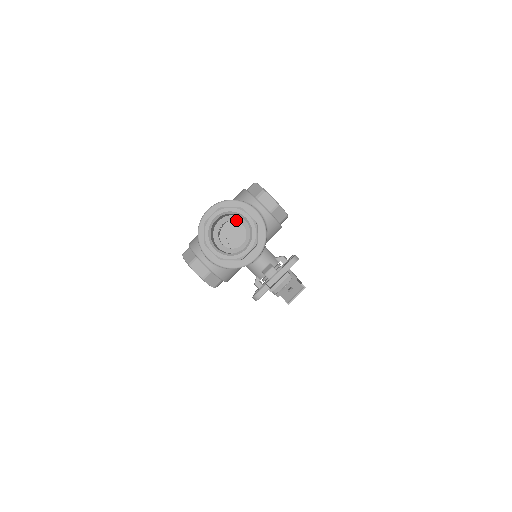
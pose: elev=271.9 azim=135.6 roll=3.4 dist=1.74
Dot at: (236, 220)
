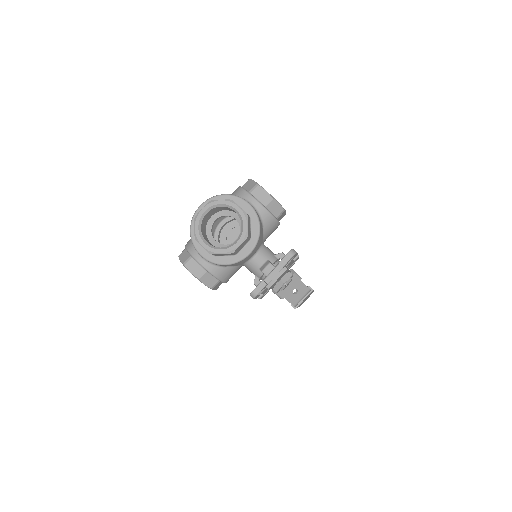
Dot at: (229, 215)
